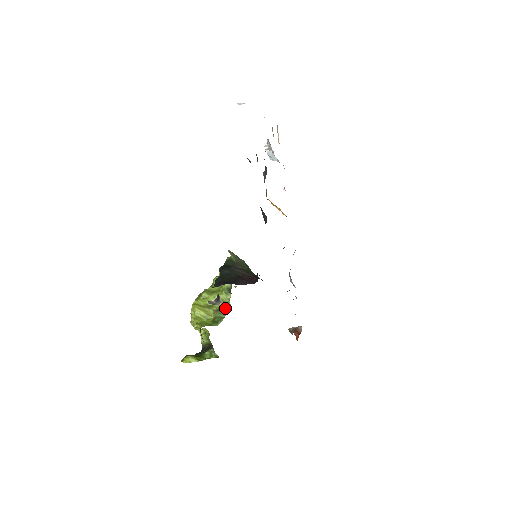
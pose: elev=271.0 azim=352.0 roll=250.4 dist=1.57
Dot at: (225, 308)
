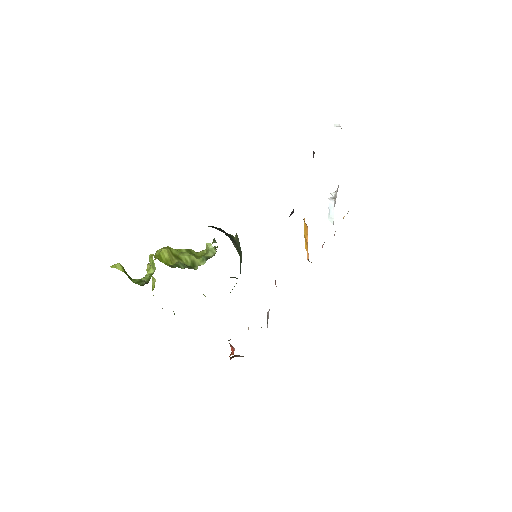
Dot at: (190, 267)
